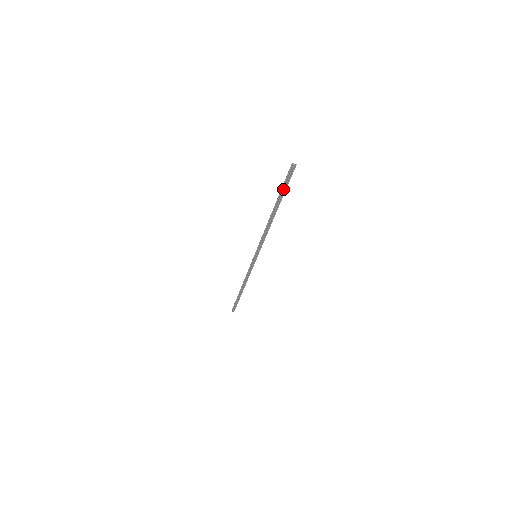
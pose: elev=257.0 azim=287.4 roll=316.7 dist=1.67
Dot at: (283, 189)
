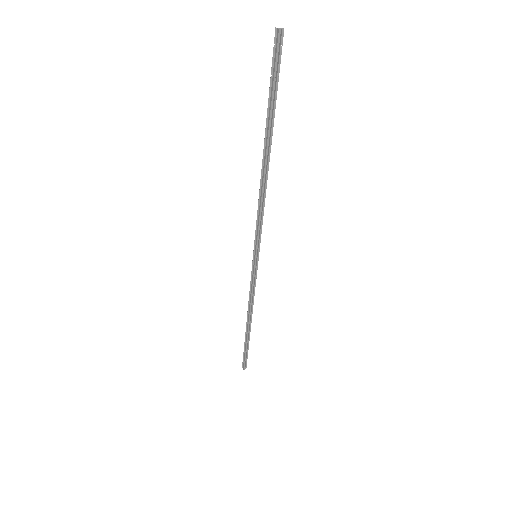
Dot at: (271, 96)
